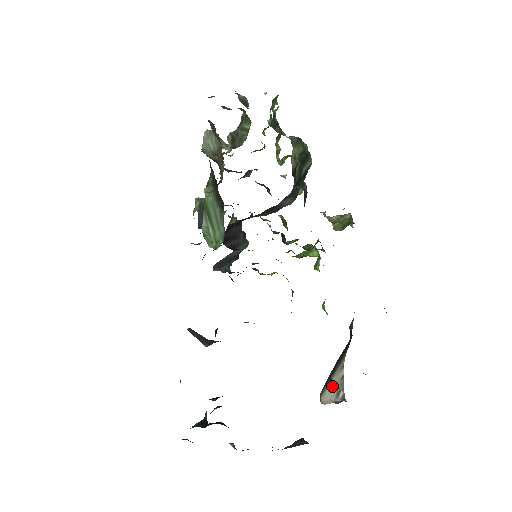
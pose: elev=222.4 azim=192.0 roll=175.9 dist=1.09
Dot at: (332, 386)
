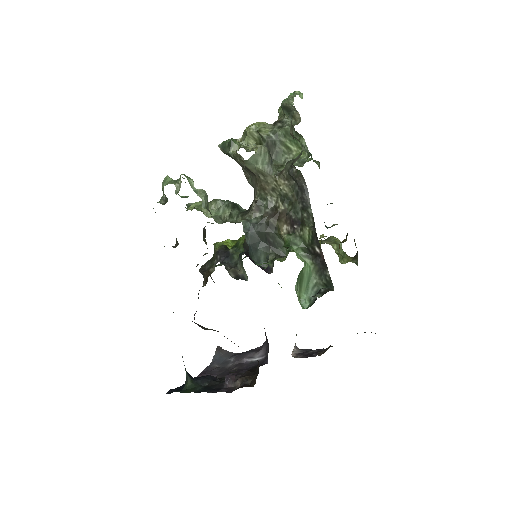
Dot at: (295, 343)
